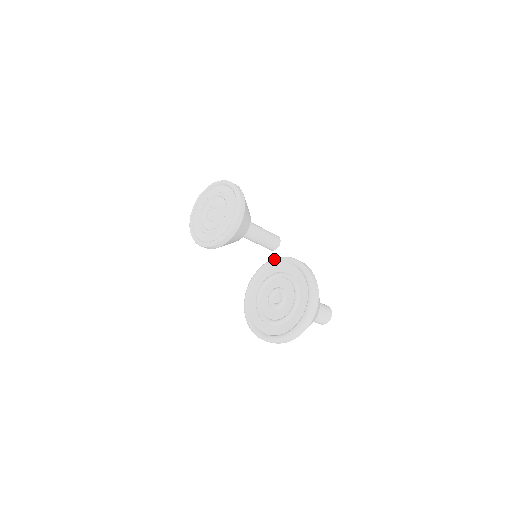
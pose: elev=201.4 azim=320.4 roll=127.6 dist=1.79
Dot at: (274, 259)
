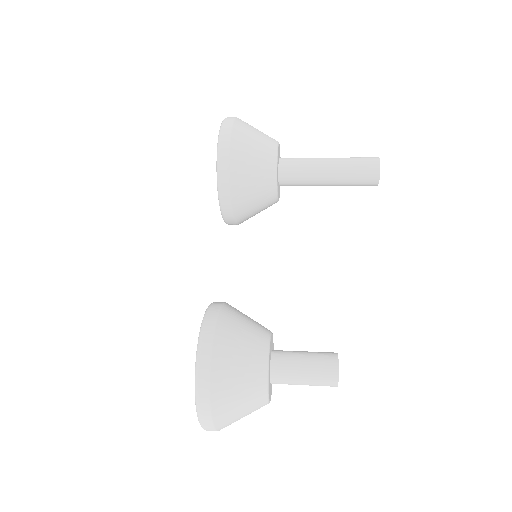
Dot at: occluded
